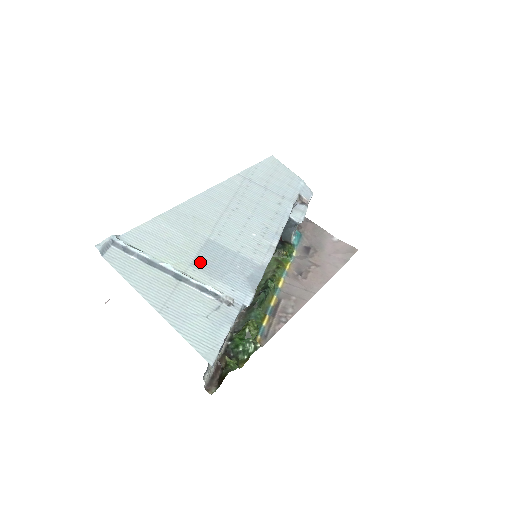
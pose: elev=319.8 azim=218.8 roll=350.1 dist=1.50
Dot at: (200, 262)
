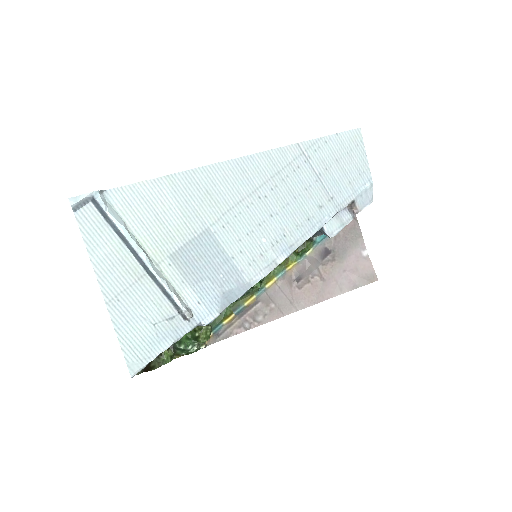
Dot at: (182, 256)
